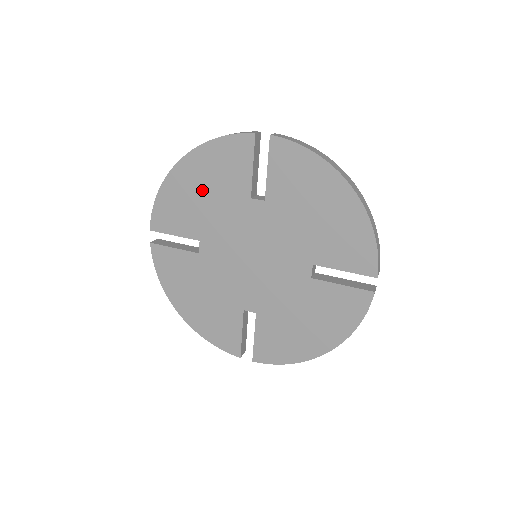
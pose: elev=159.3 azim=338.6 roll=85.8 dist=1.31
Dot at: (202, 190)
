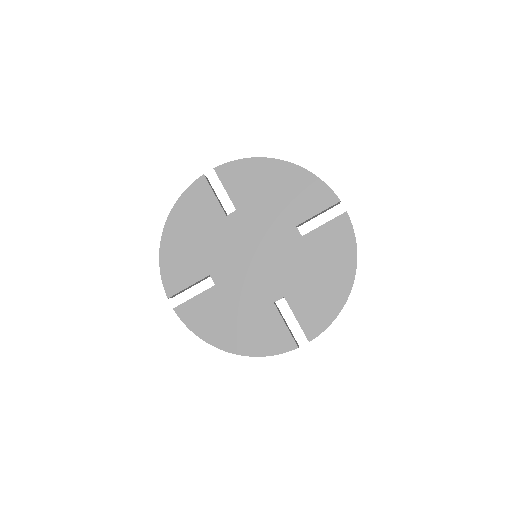
Dot at: (275, 189)
